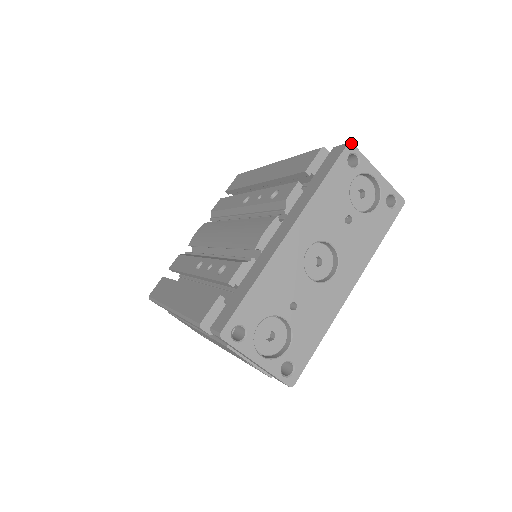
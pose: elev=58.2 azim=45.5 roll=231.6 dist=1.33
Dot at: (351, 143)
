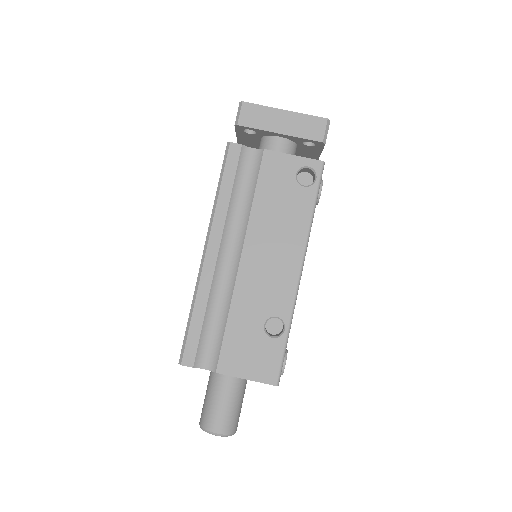
Dot at: occluded
